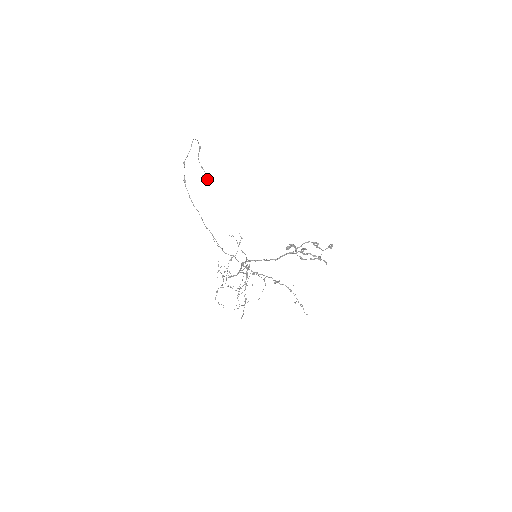
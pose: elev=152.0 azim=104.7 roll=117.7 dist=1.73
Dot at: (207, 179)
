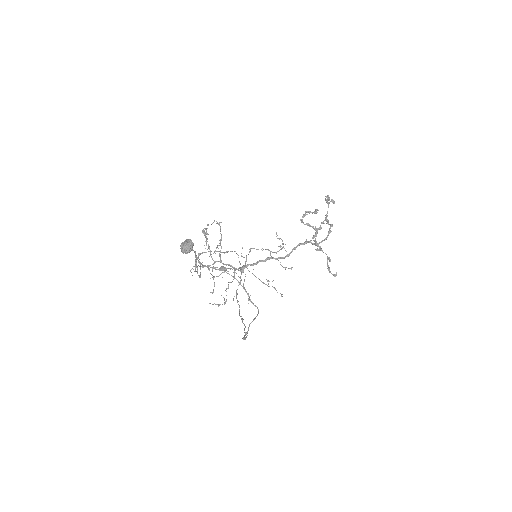
Dot at: (190, 248)
